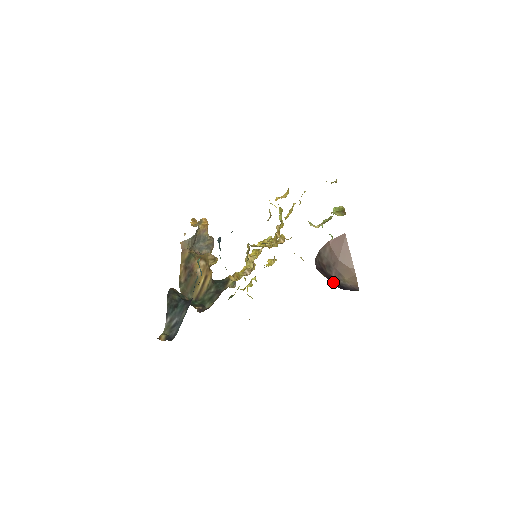
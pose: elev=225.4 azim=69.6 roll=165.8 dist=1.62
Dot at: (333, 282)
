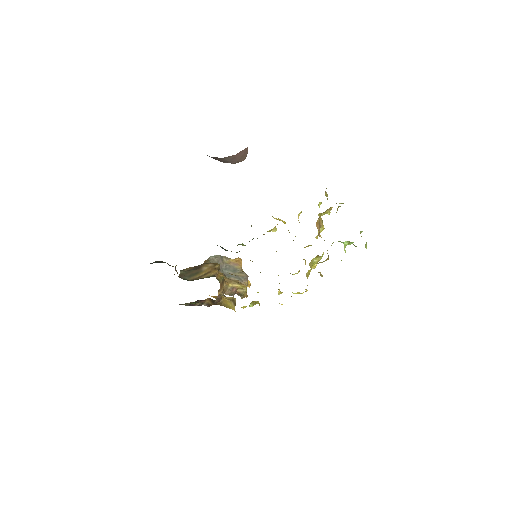
Dot at: occluded
